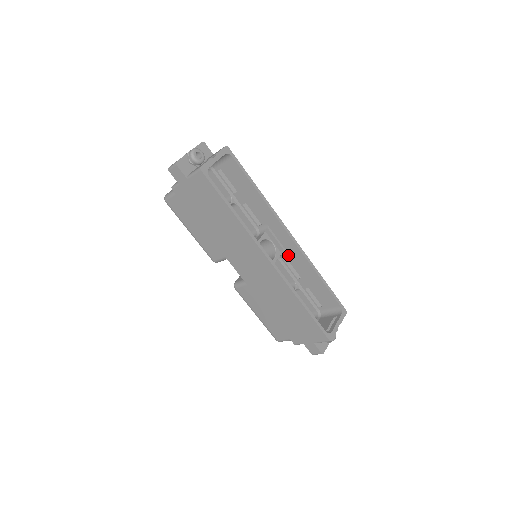
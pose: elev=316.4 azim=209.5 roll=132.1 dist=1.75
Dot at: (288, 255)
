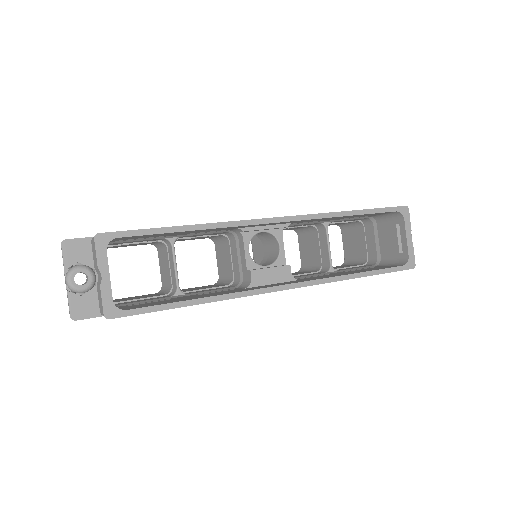
Dot at: (290, 223)
